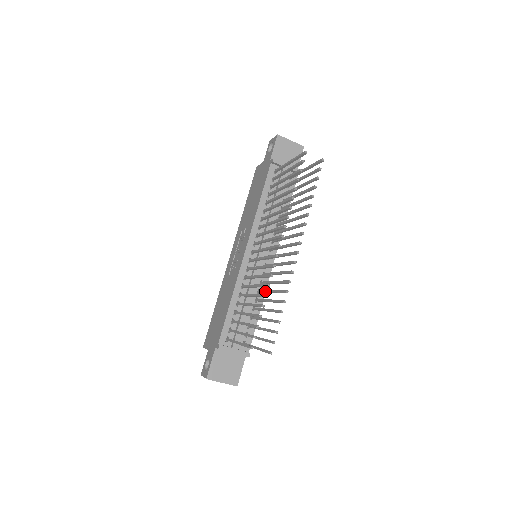
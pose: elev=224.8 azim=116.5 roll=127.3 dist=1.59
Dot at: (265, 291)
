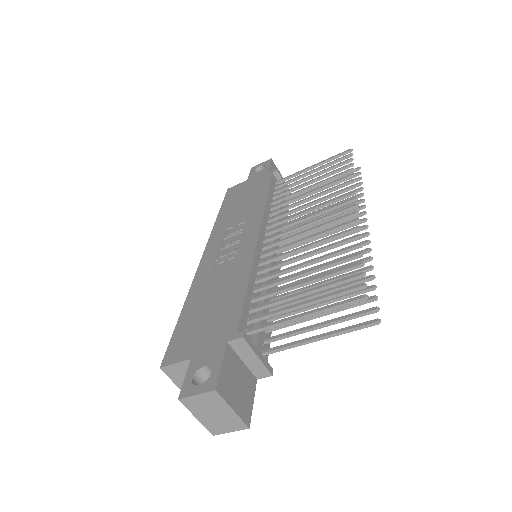
Dot at: (299, 280)
